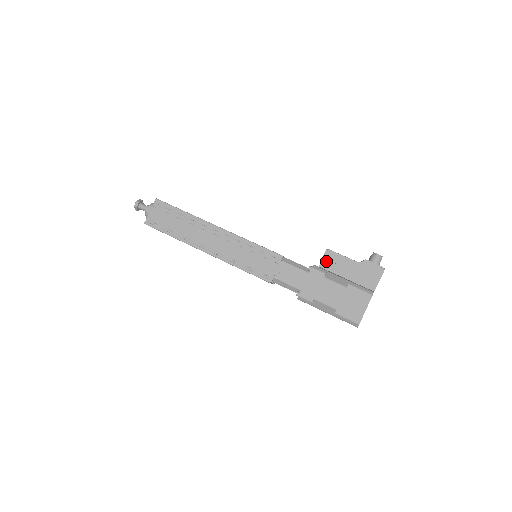
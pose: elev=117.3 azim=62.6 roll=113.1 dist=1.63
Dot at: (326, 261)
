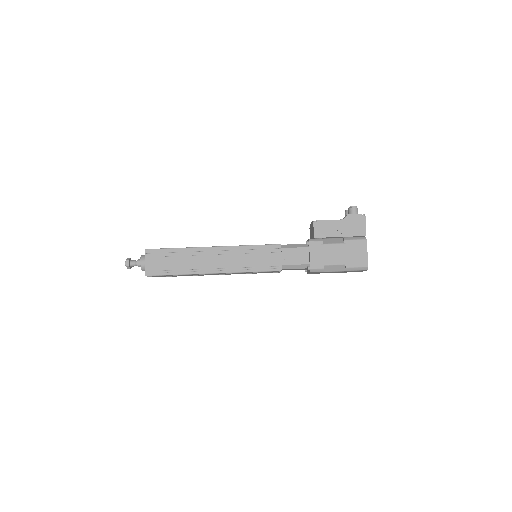
Dot at: (318, 231)
